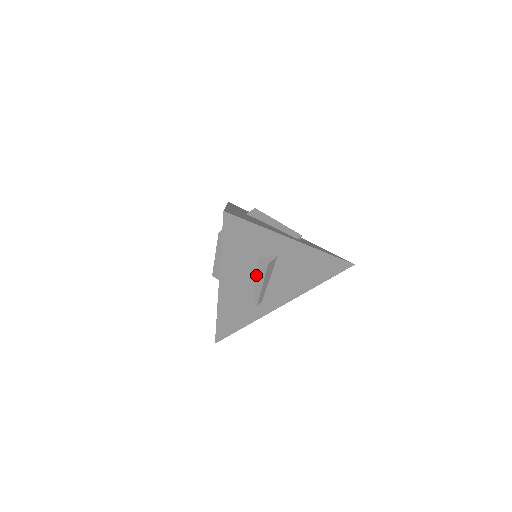
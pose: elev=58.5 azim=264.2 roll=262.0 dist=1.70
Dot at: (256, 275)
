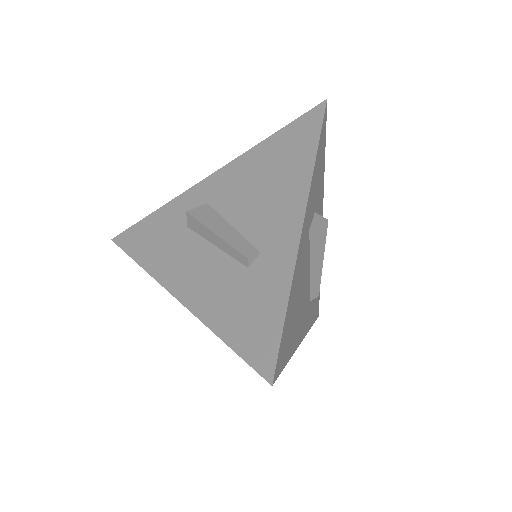
Dot at: occluded
